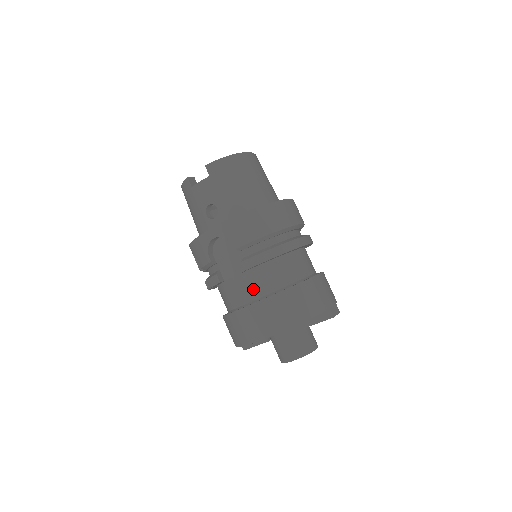
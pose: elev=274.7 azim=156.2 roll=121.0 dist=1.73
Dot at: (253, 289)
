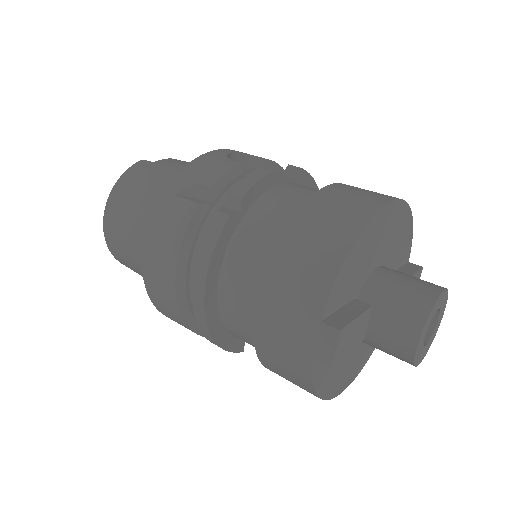
Dot at: occluded
